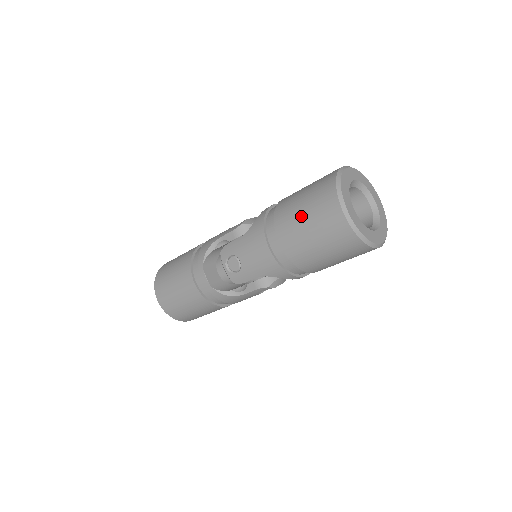
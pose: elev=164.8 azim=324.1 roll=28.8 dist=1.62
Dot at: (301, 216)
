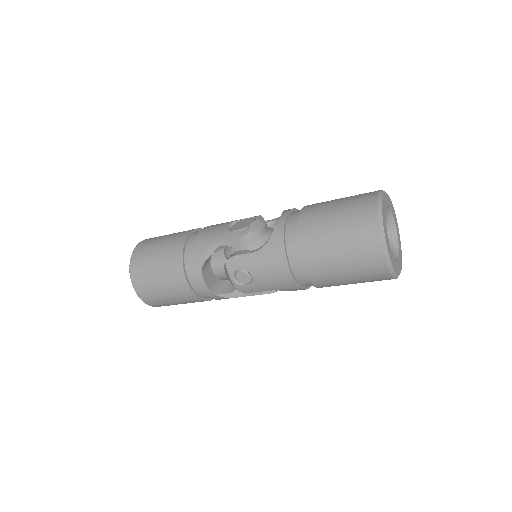
Dot at: (335, 251)
